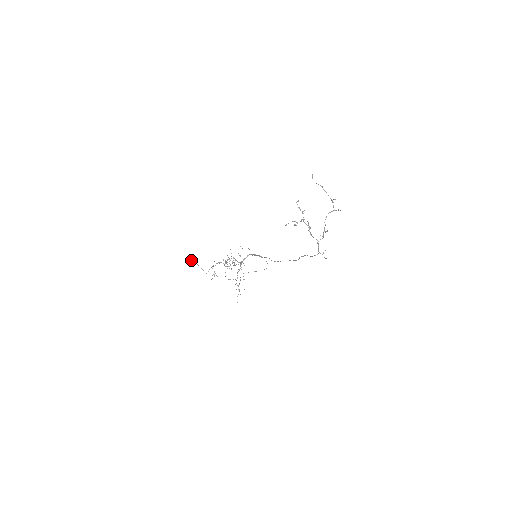
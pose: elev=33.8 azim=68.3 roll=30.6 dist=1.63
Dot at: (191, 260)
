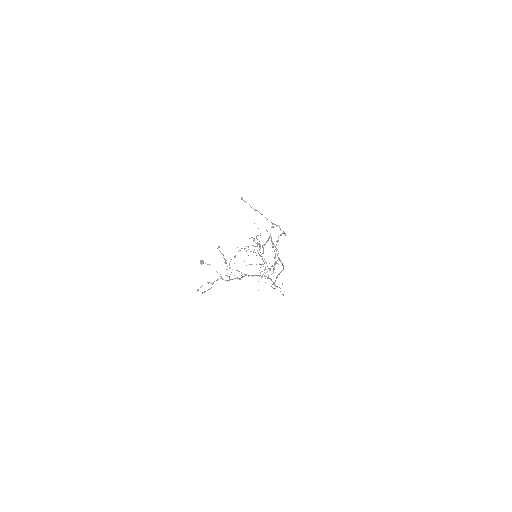
Dot at: occluded
